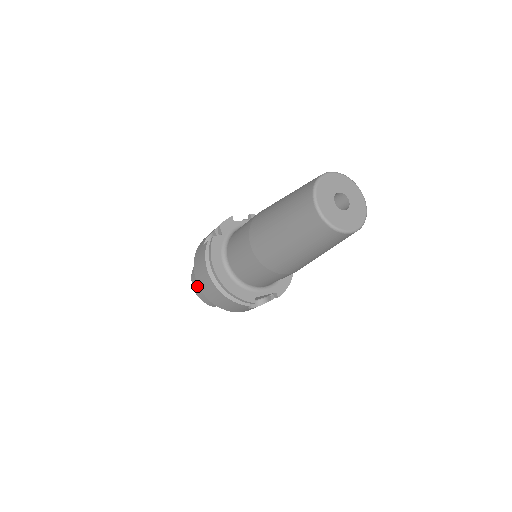
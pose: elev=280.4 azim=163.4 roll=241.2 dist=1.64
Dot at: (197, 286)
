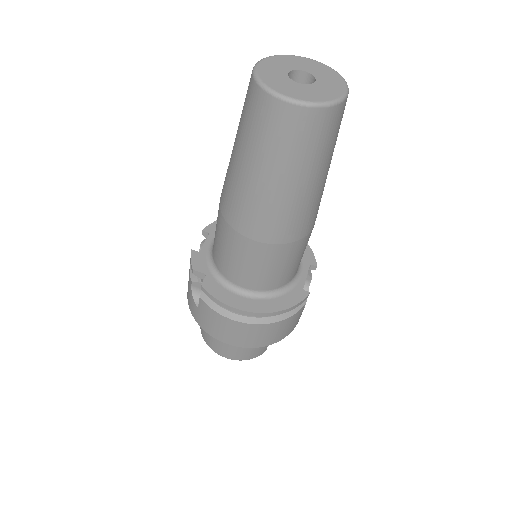
Dot at: (232, 352)
